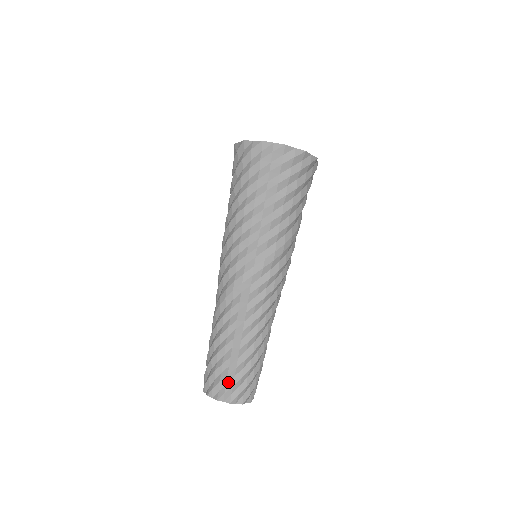
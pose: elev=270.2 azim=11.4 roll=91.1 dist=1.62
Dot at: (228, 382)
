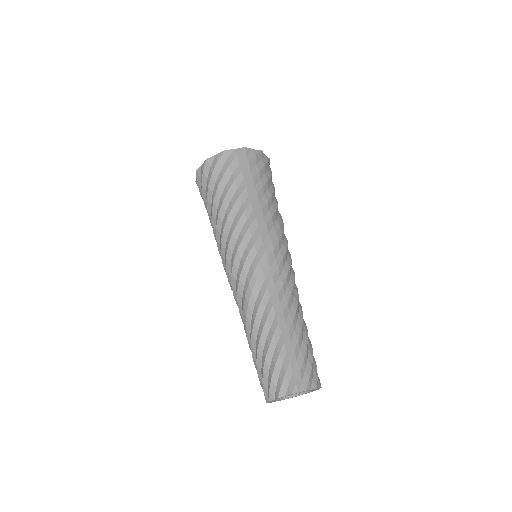
Dot at: (293, 370)
